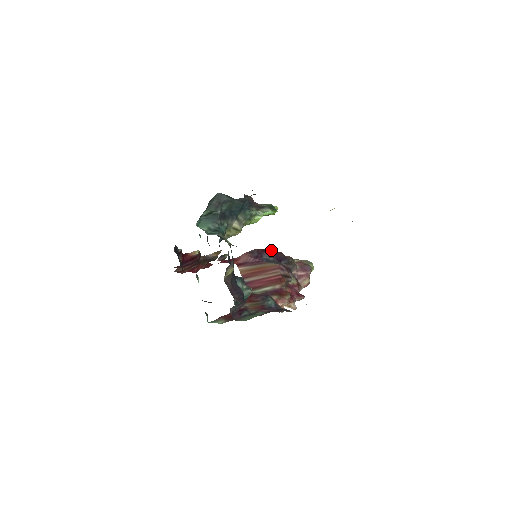
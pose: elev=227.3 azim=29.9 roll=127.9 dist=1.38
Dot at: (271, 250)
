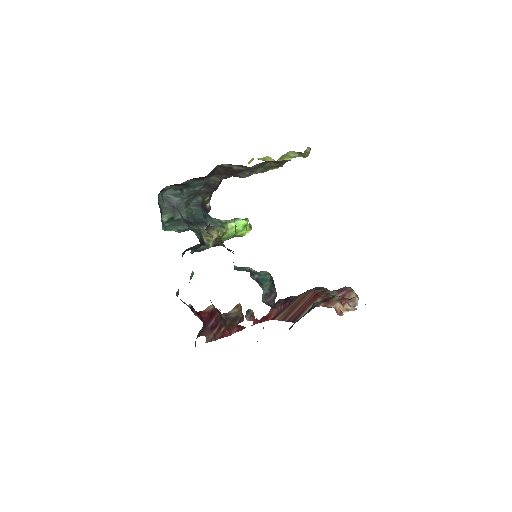
Dot at: occluded
